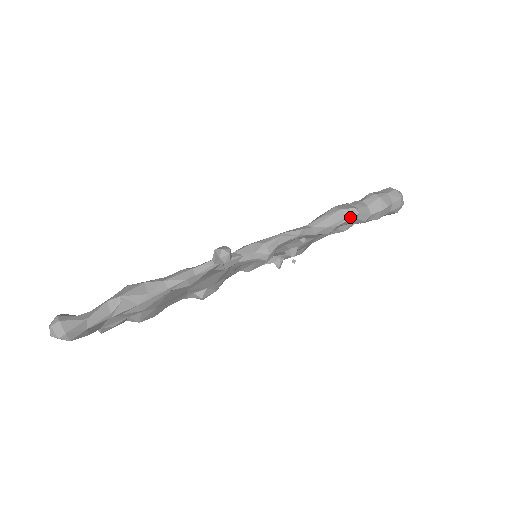
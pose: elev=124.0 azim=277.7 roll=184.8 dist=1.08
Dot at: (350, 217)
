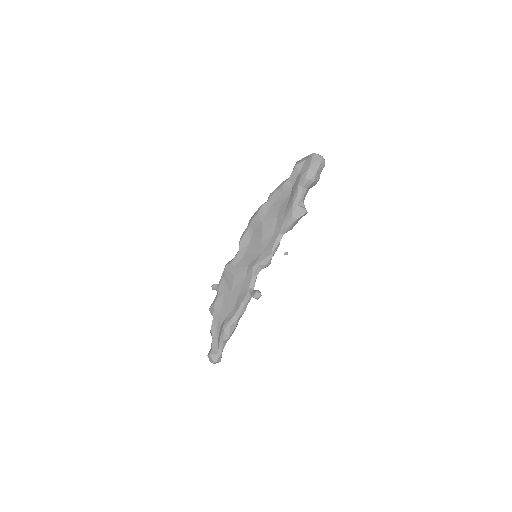
Dot at: occluded
